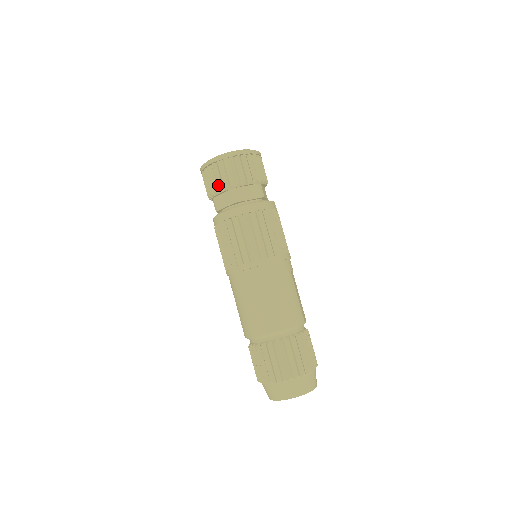
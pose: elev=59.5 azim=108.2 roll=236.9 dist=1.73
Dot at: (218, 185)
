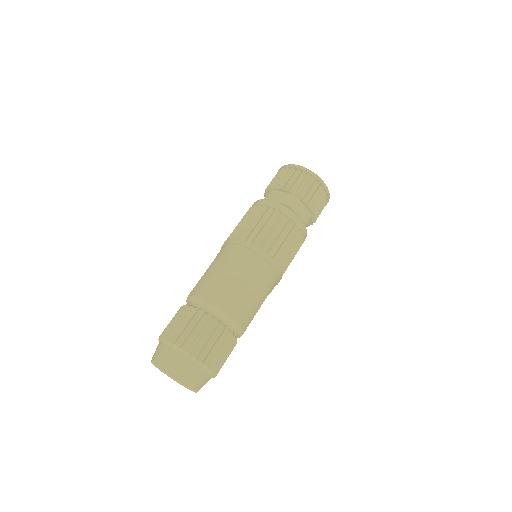
Dot at: (288, 183)
